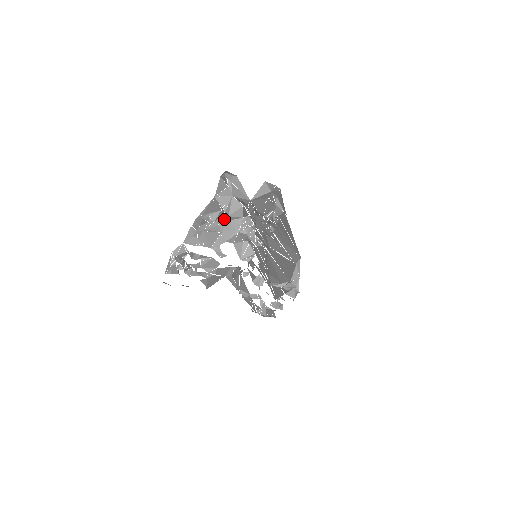
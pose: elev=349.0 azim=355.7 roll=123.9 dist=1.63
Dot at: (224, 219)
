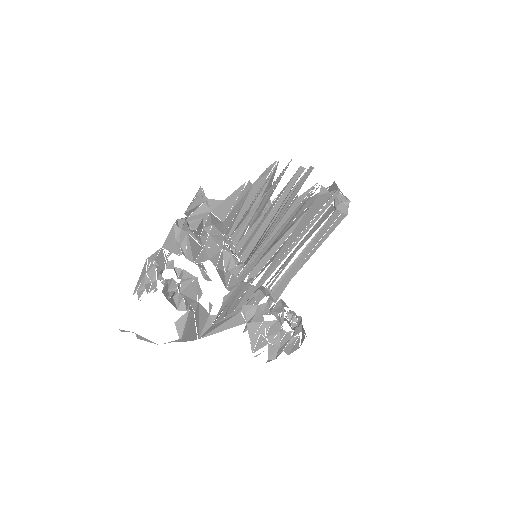
Dot at: (205, 233)
